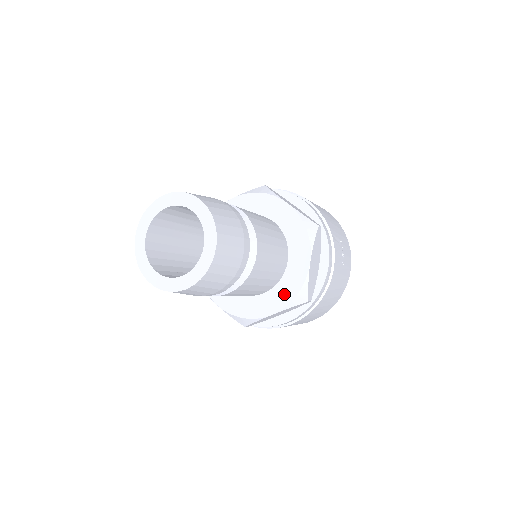
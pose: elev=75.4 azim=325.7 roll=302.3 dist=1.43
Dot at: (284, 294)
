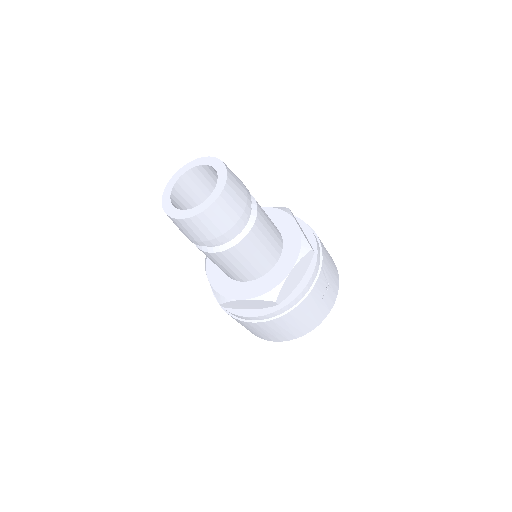
Dot at: (260, 287)
